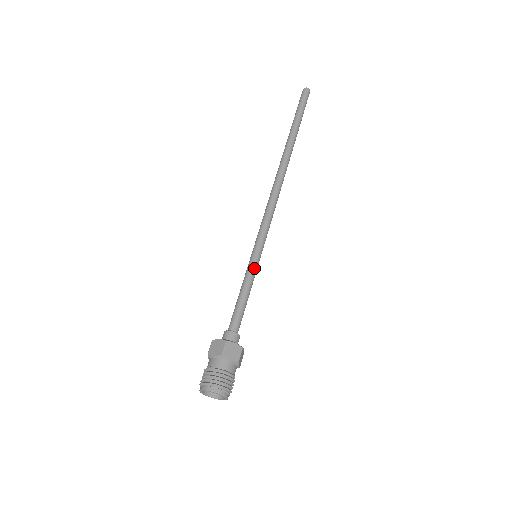
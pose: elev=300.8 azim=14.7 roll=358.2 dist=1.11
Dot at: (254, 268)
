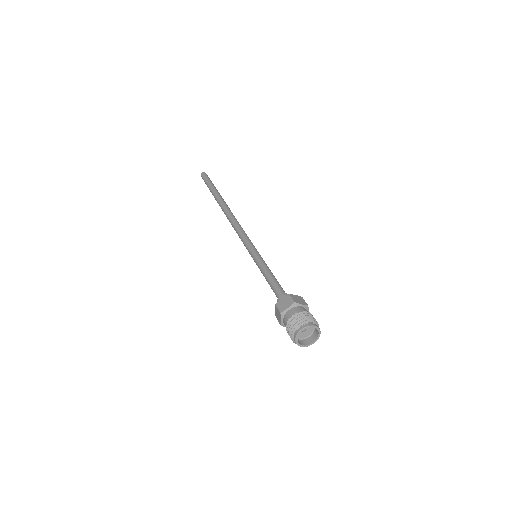
Dot at: (263, 260)
